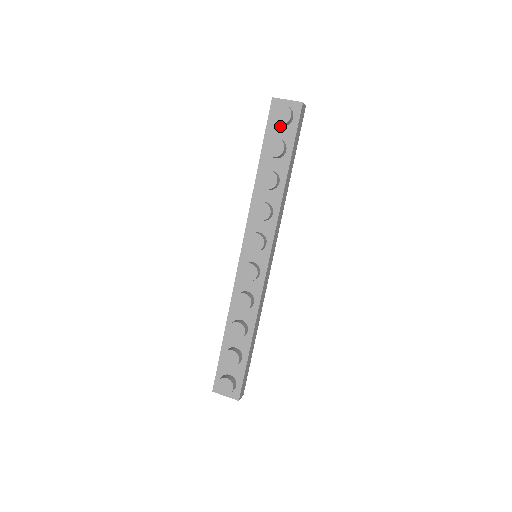
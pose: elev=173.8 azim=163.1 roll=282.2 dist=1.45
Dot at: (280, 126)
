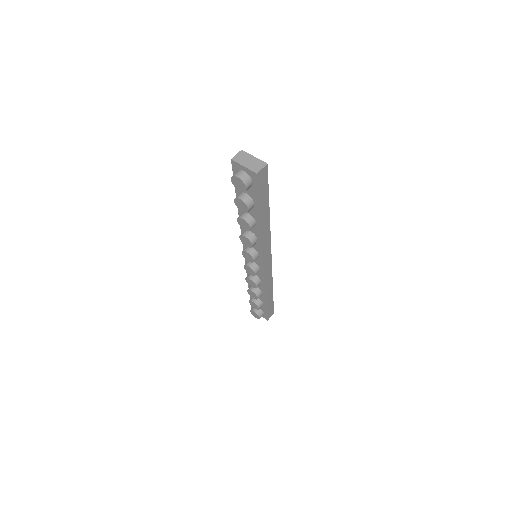
Dot at: occluded
